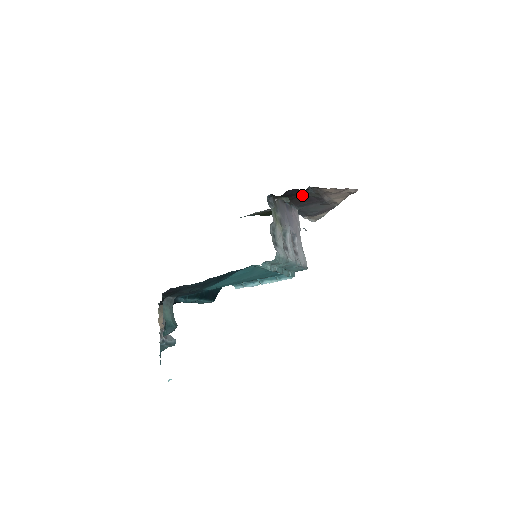
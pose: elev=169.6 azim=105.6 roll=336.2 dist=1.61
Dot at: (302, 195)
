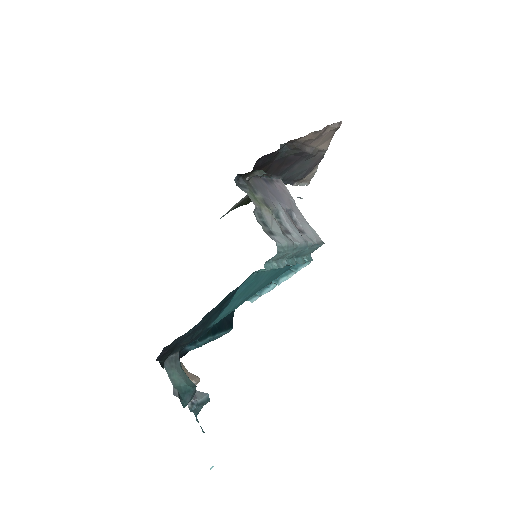
Dot at: (277, 159)
